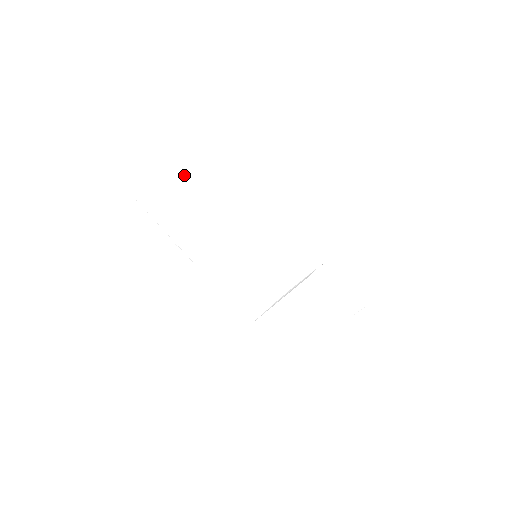
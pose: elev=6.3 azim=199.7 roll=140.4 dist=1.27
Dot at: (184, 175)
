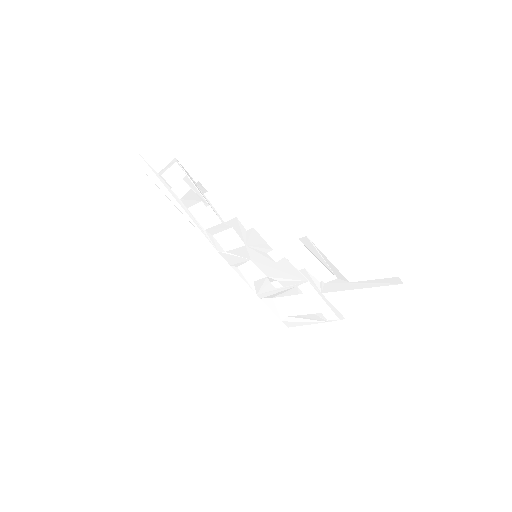
Dot at: (183, 169)
